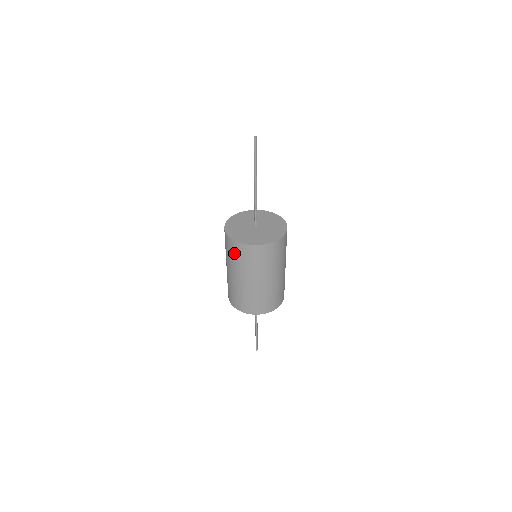
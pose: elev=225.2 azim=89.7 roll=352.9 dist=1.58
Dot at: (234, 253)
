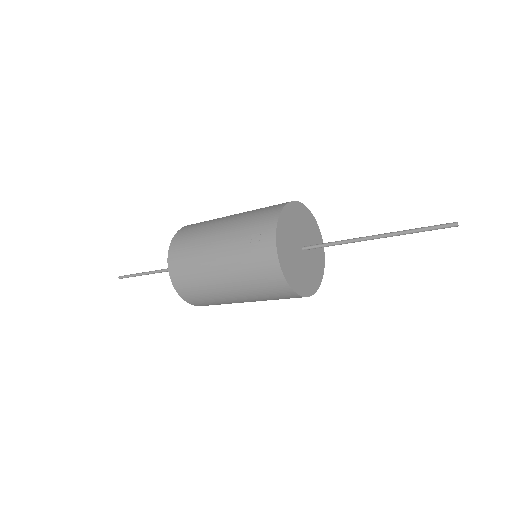
Dot at: (263, 279)
